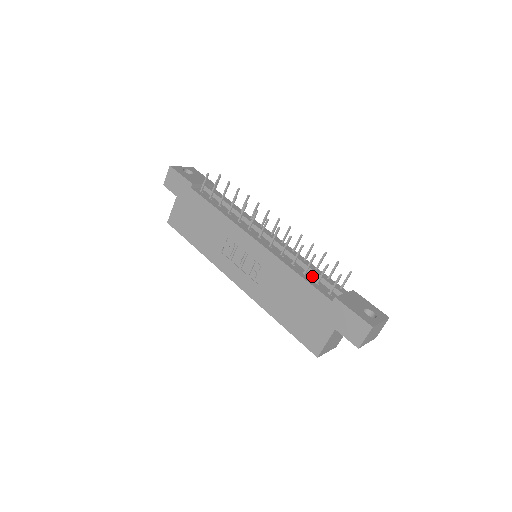
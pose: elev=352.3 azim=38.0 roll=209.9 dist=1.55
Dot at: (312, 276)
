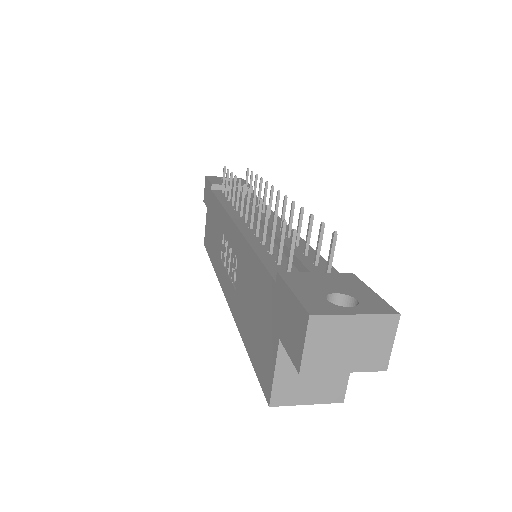
Dot at: (284, 256)
